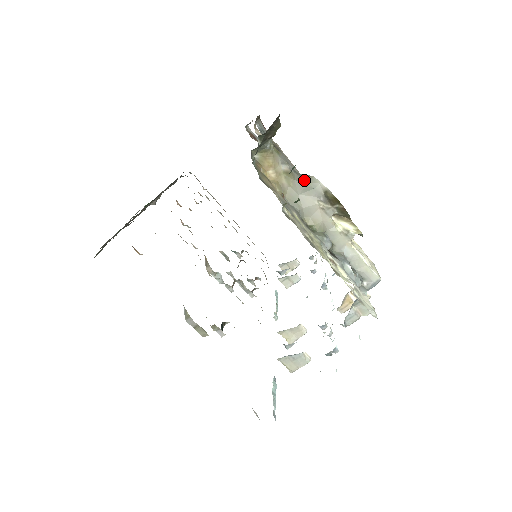
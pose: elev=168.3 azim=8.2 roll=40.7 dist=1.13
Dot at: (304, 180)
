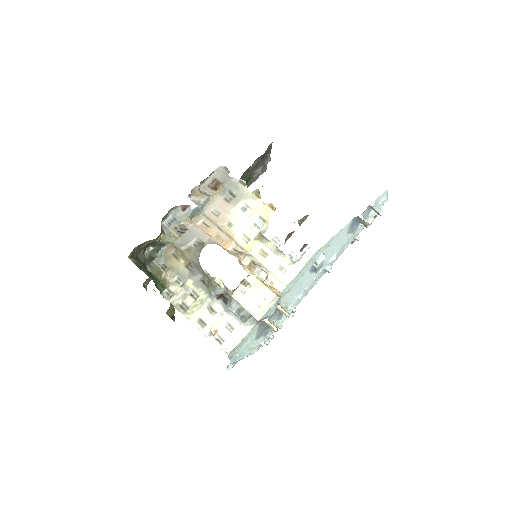
Dot at: (198, 253)
